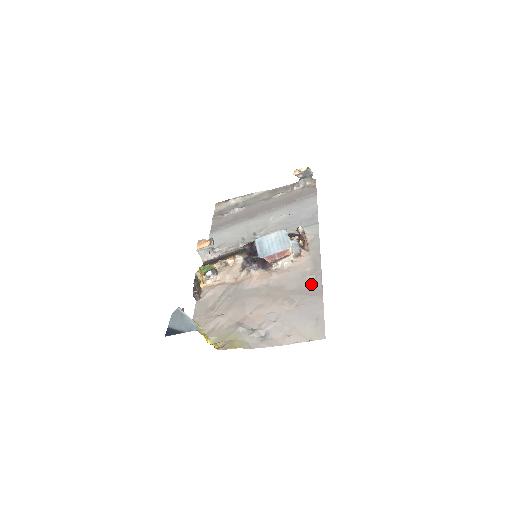
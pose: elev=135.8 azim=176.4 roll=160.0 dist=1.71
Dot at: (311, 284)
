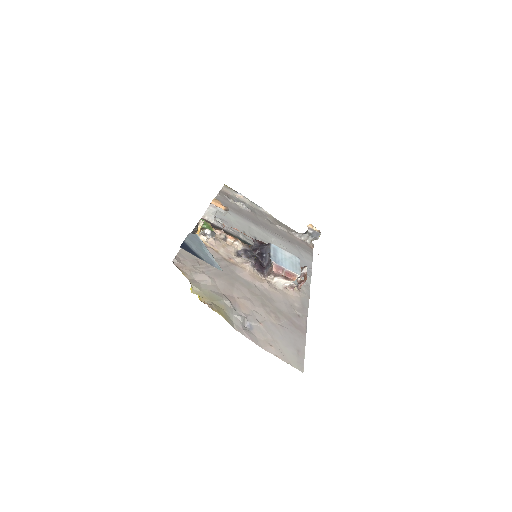
Dot at: (297, 318)
